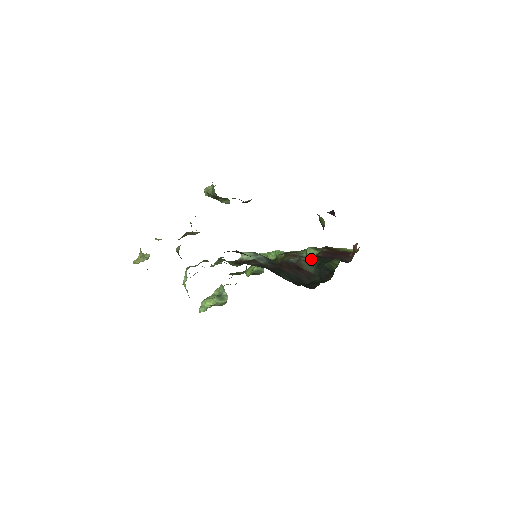
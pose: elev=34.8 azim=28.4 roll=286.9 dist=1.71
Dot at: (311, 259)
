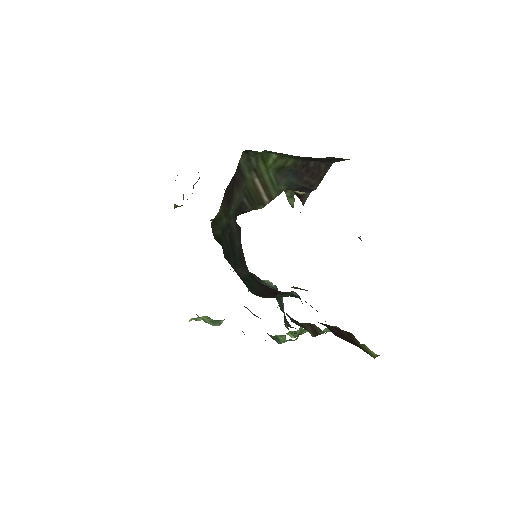
Dot at: occluded
